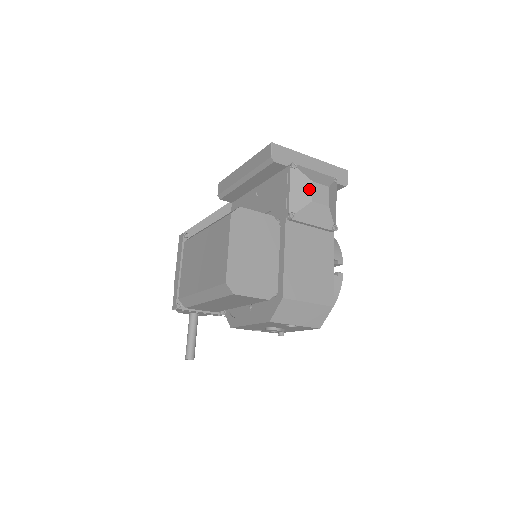
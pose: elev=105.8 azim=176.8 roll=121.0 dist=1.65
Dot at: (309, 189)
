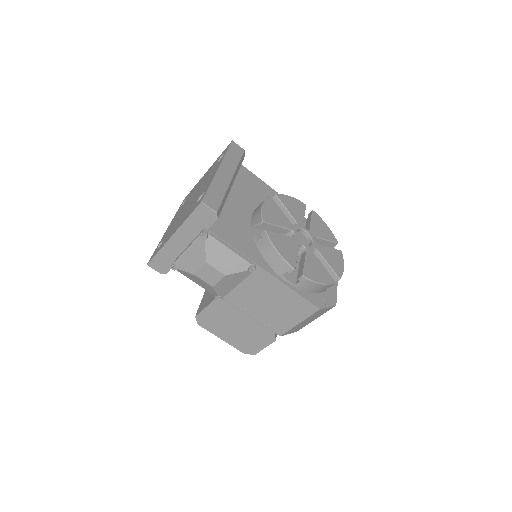
Dot at: (200, 280)
